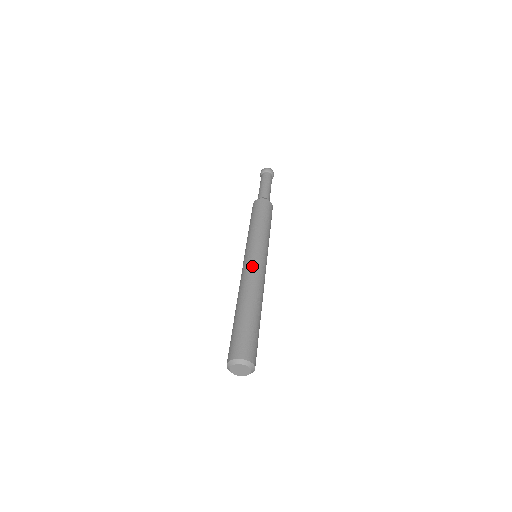
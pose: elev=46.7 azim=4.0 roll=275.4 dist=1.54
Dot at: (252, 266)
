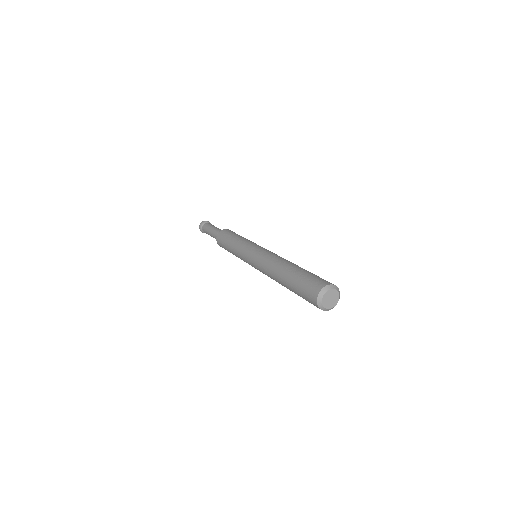
Dot at: (271, 252)
